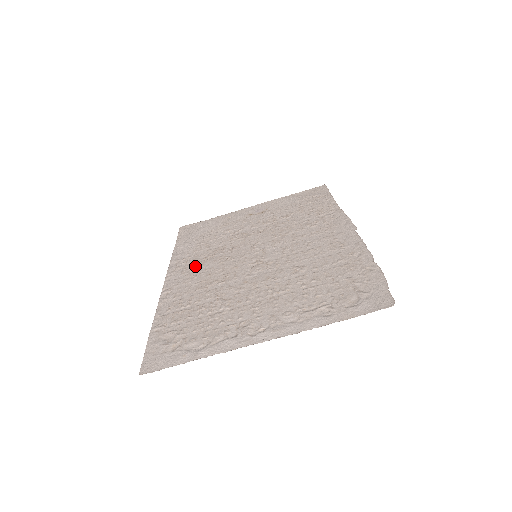
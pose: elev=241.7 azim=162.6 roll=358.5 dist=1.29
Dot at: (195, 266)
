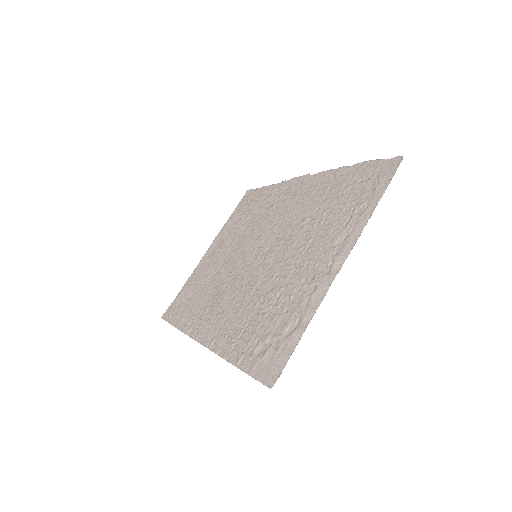
Dot at: (213, 311)
